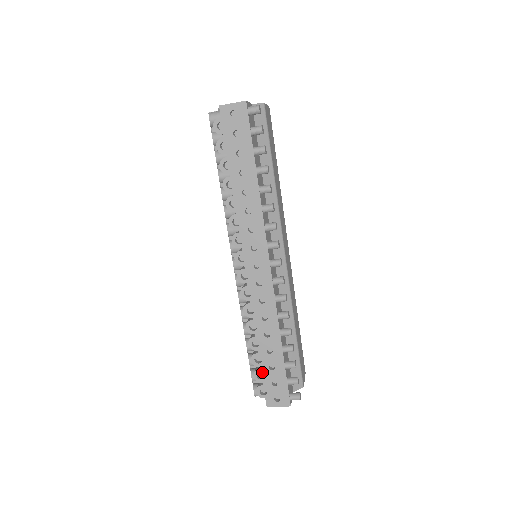
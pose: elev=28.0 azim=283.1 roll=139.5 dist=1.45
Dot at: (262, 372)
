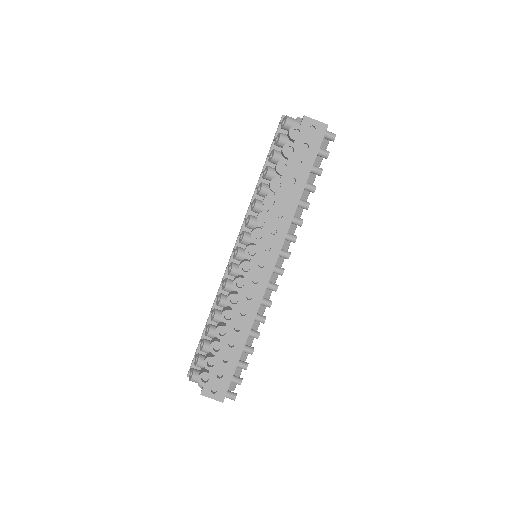
Dot at: (214, 361)
